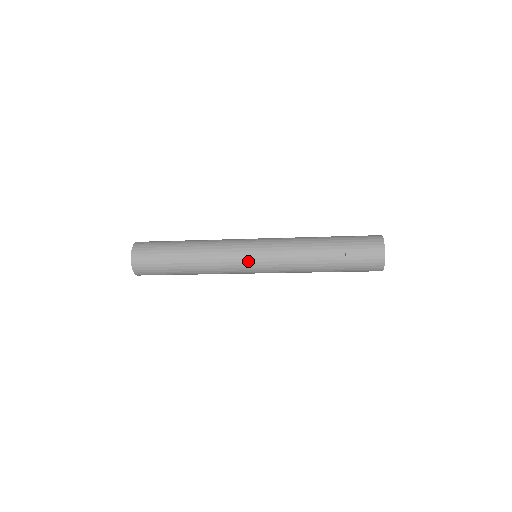
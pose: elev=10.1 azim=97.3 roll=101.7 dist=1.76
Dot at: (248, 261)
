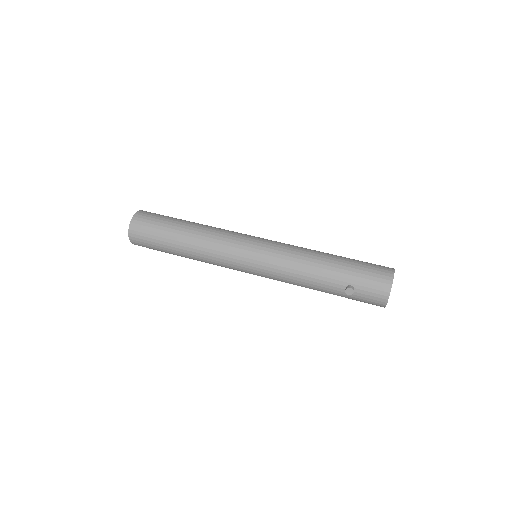
Dot at: (244, 267)
